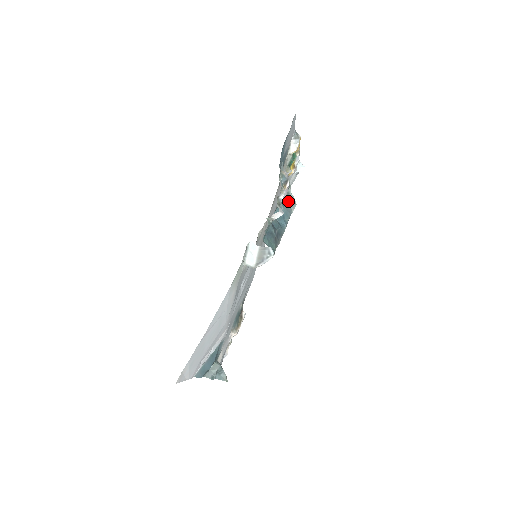
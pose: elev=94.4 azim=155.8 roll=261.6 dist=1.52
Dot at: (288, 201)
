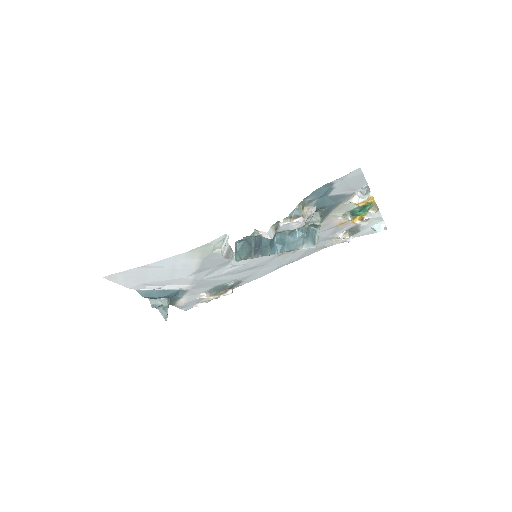
Dot at: (304, 236)
